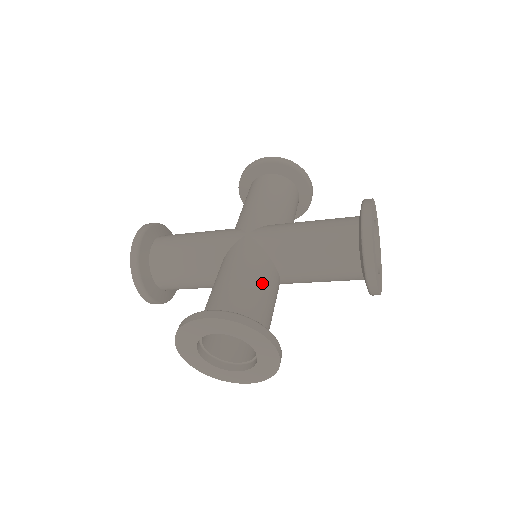
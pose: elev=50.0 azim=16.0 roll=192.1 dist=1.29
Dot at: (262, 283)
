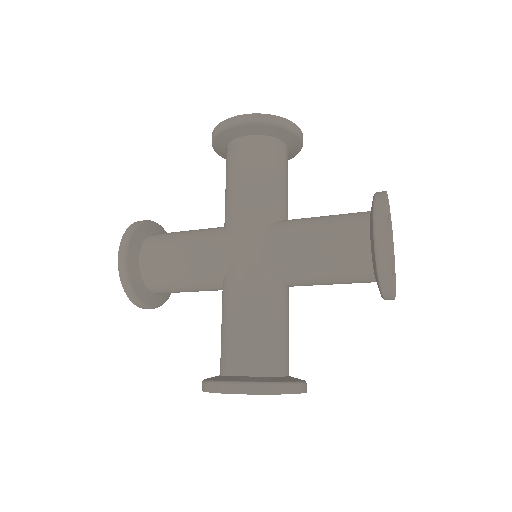
Dot at: (274, 316)
